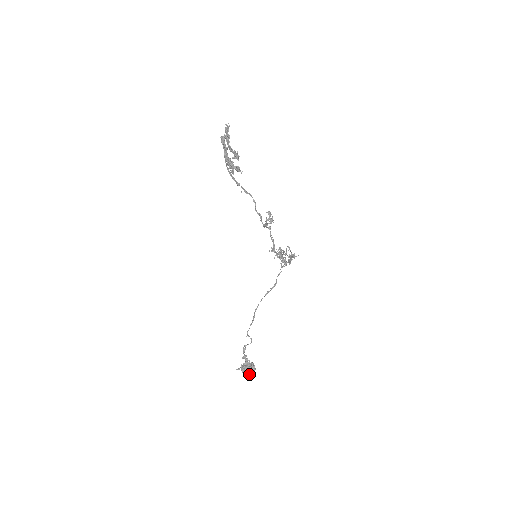
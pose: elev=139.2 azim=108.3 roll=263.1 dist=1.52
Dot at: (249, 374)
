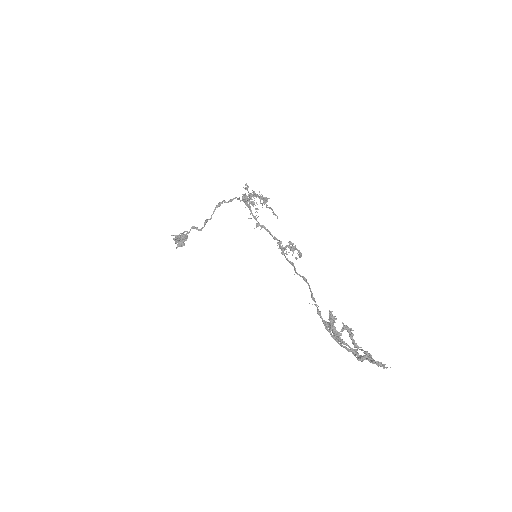
Dot at: occluded
